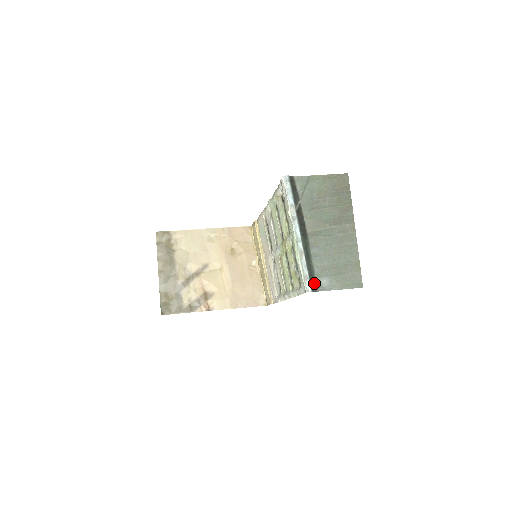
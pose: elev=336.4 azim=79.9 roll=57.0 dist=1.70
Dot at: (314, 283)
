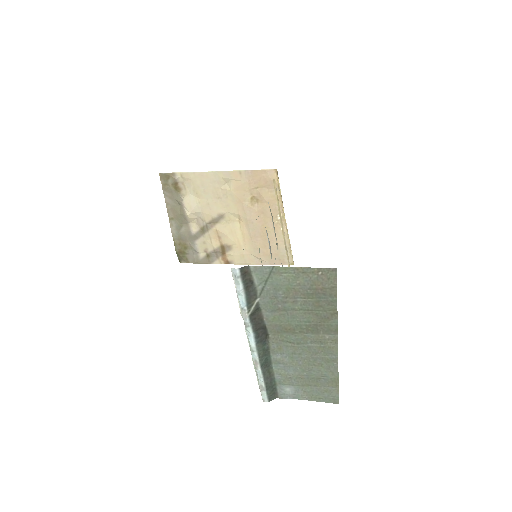
Dot at: (274, 390)
